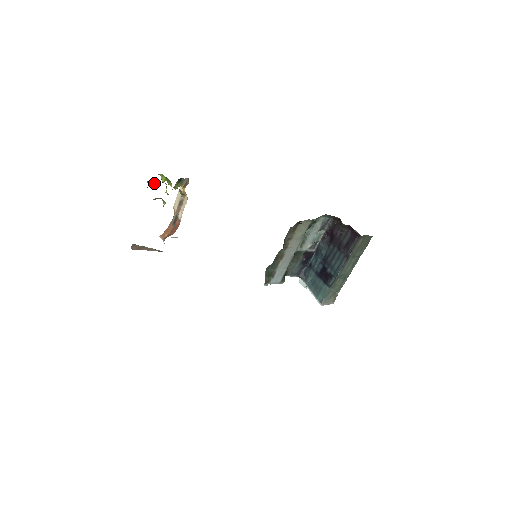
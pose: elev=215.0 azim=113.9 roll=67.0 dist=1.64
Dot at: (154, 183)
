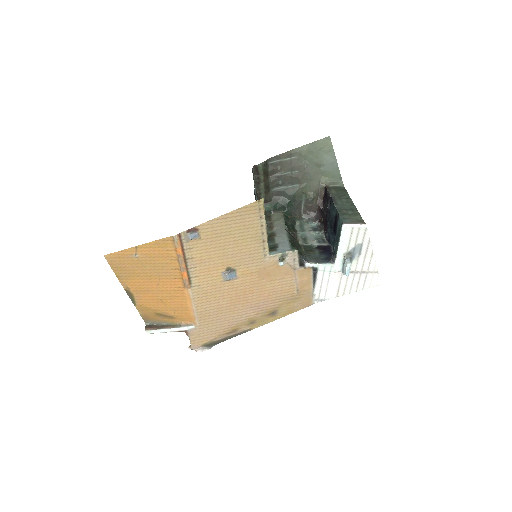
Dot at: occluded
